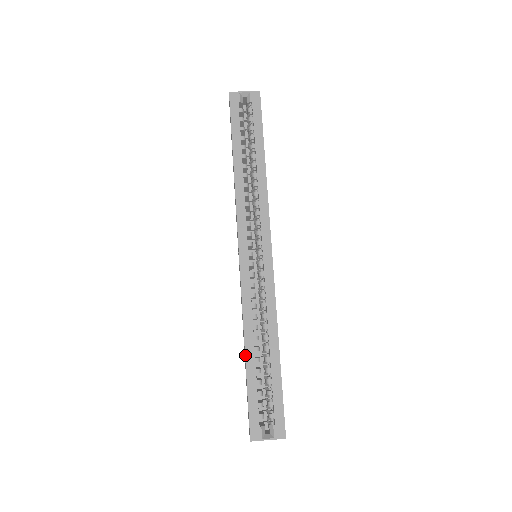
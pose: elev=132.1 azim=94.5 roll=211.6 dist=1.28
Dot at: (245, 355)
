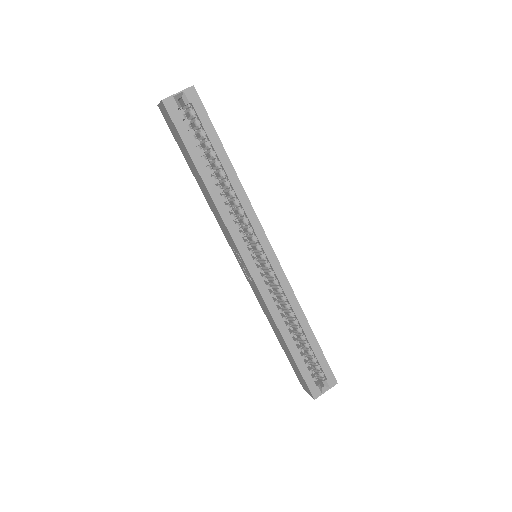
Dot at: (286, 344)
